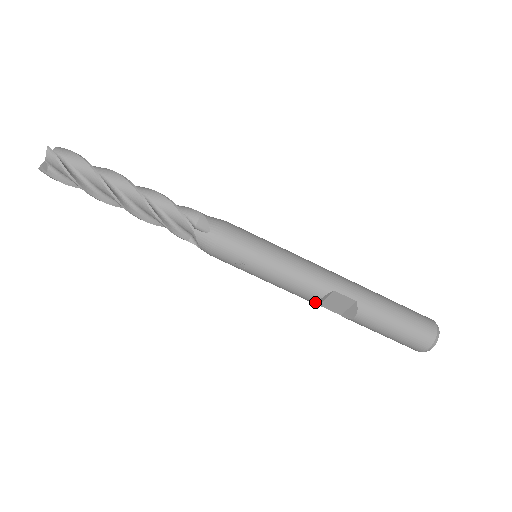
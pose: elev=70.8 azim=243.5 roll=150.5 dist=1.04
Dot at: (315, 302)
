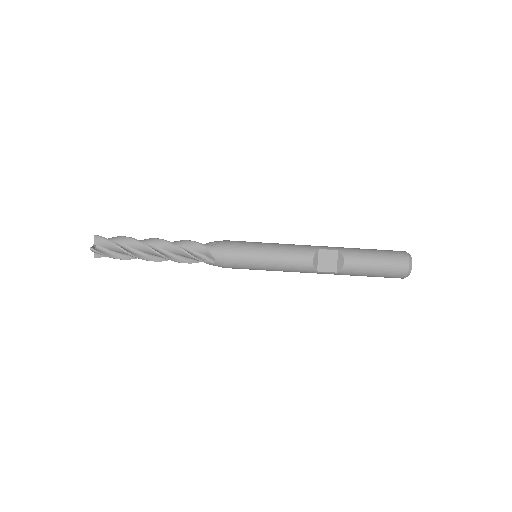
Dot at: (312, 264)
